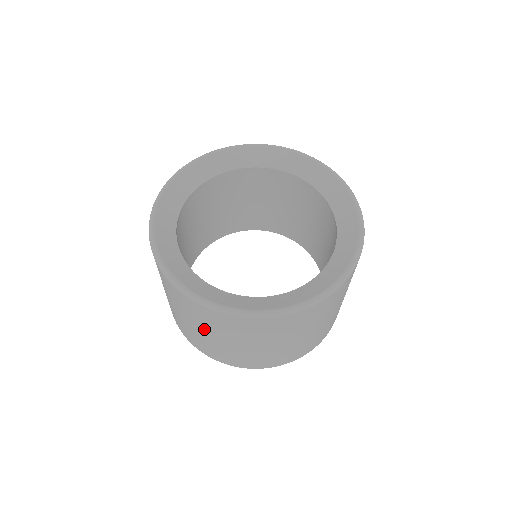
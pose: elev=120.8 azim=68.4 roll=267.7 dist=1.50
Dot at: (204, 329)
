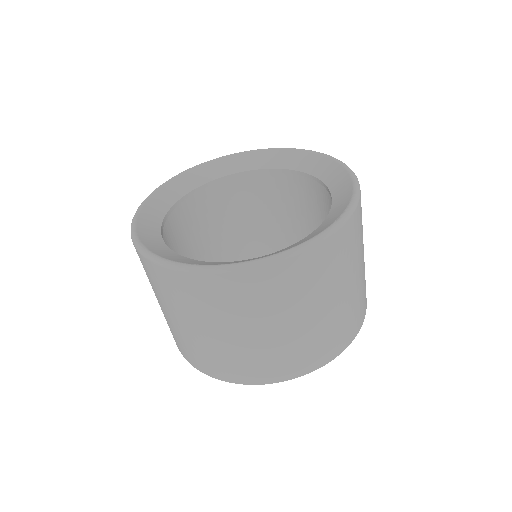
Dot at: (250, 323)
